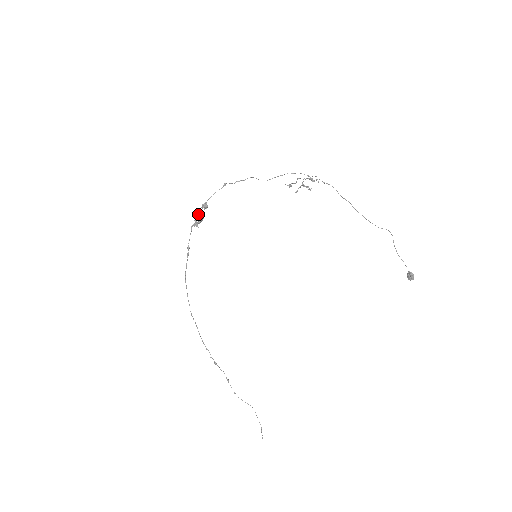
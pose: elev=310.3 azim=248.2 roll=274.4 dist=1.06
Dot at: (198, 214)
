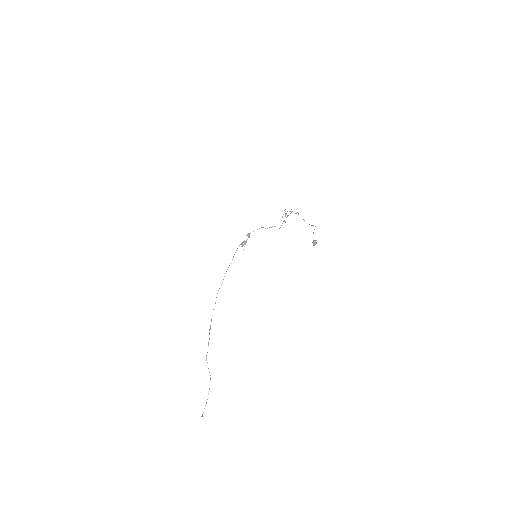
Dot at: occluded
